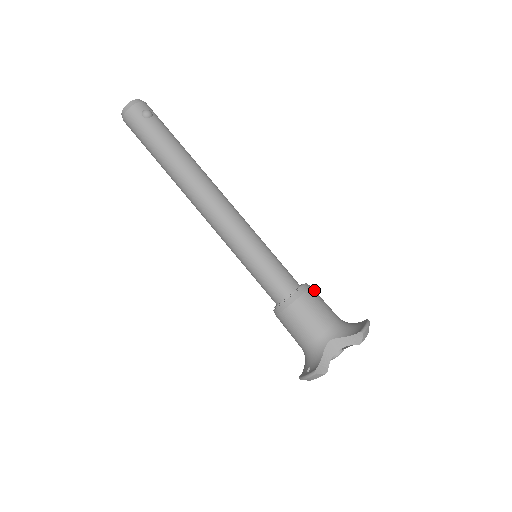
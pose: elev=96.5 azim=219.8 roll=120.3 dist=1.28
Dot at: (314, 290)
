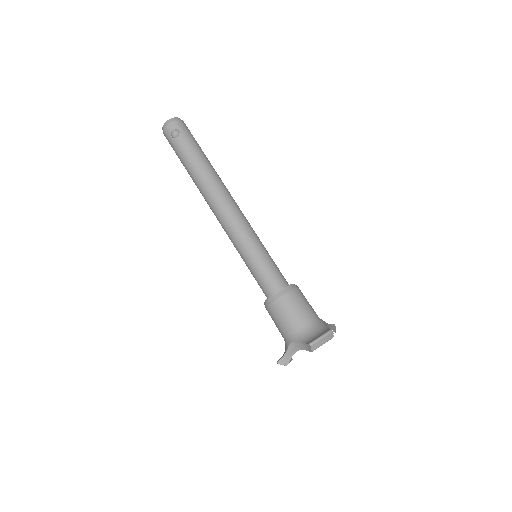
Dot at: (294, 294)
